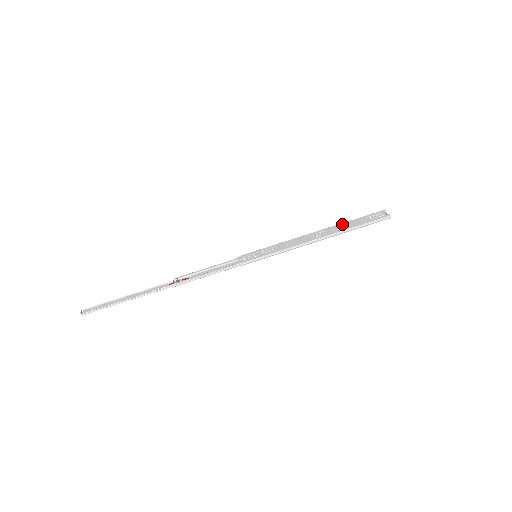
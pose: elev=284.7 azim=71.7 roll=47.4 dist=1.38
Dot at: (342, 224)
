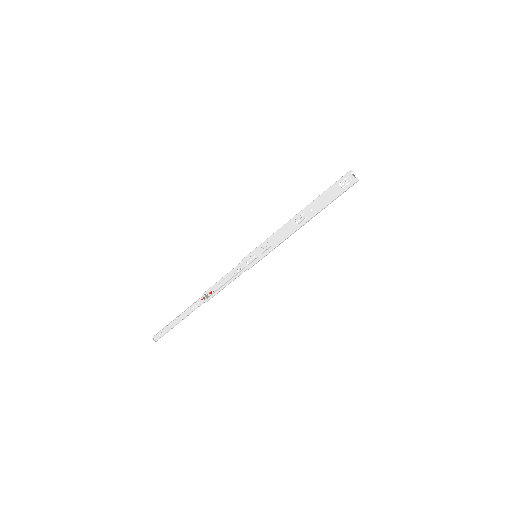
Dot at: (317, 200)
